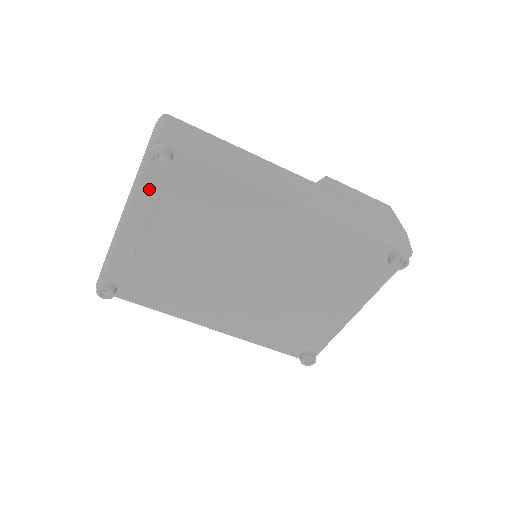
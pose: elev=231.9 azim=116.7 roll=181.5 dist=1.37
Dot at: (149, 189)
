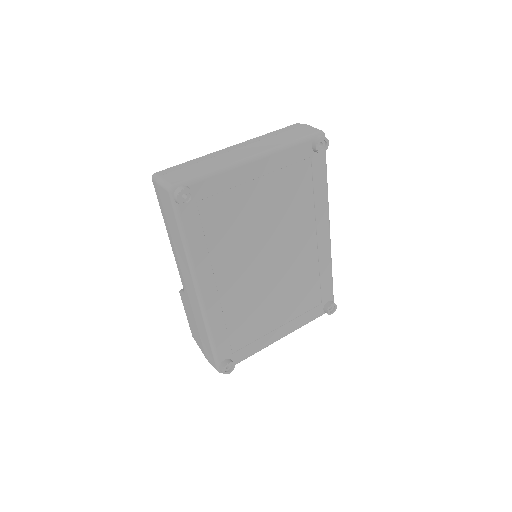
Dot at: (293, 154)
